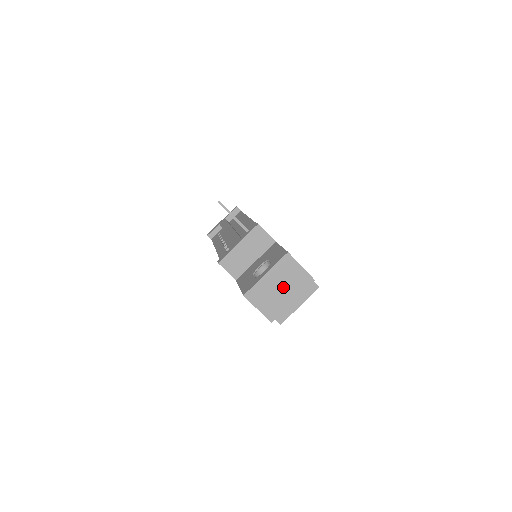
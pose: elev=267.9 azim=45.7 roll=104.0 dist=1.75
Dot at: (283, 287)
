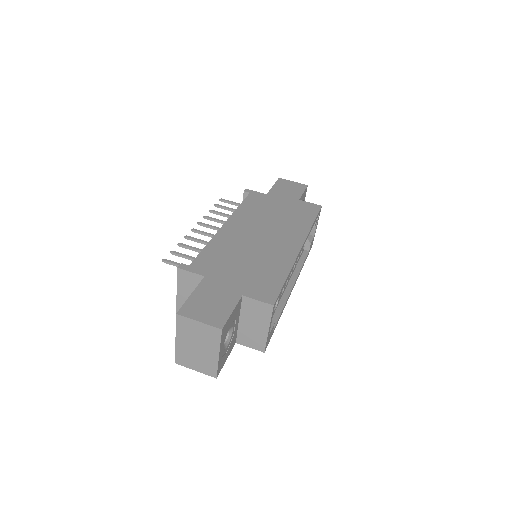
Dot at: (199, 345)
